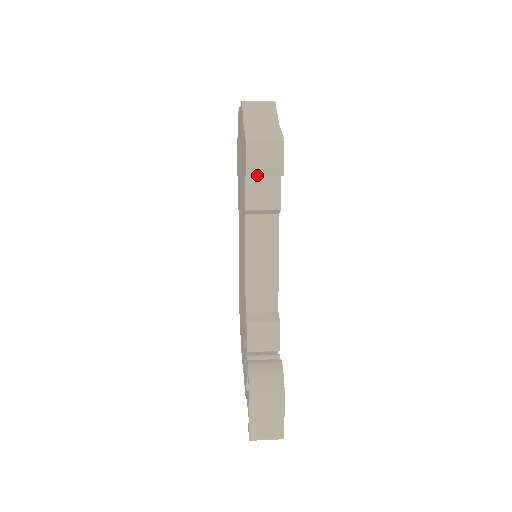
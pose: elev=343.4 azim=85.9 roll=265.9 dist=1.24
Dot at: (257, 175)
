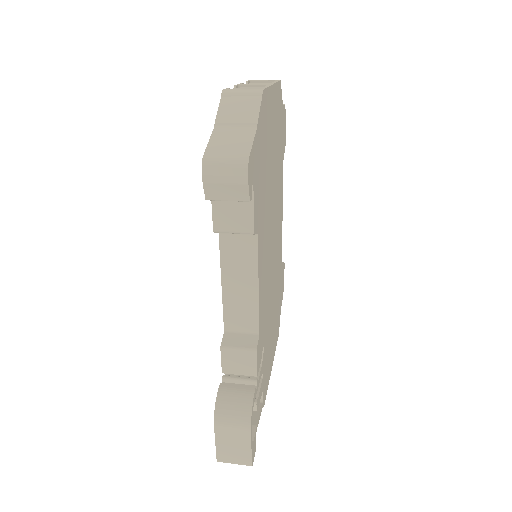
Dot at: (218, 200)
